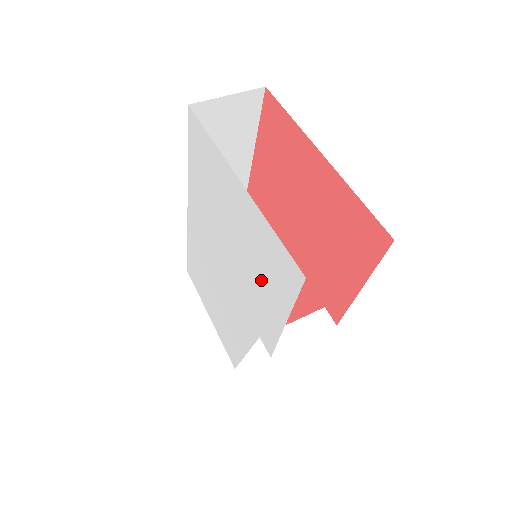
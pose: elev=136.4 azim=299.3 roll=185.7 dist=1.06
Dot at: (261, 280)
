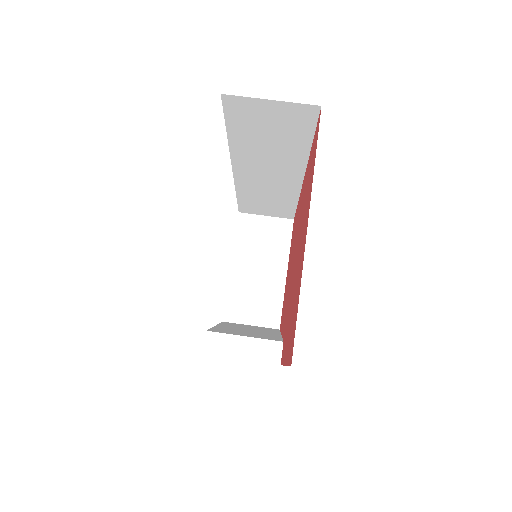
Dot at: occluded
